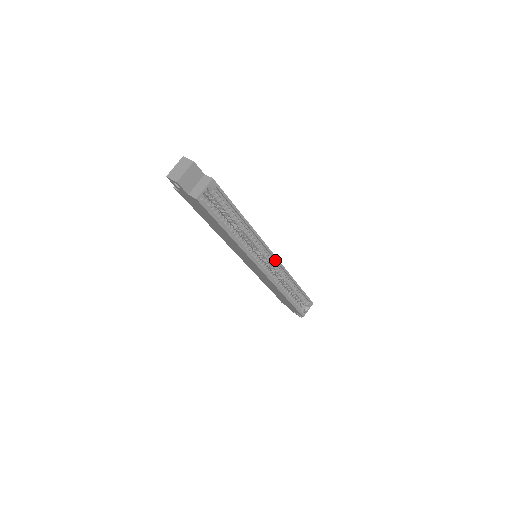
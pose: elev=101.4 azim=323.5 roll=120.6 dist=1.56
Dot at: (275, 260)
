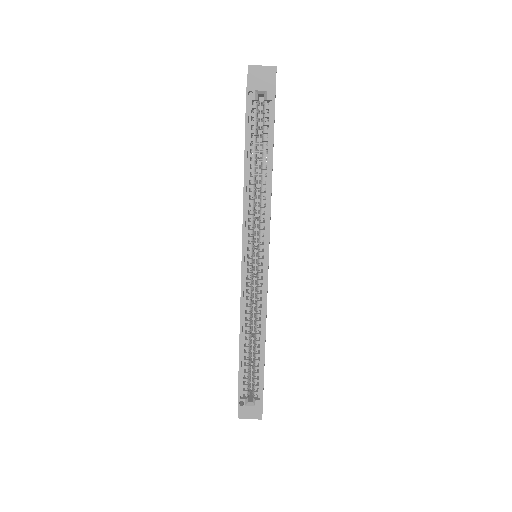
Dot at: (266, 273)
